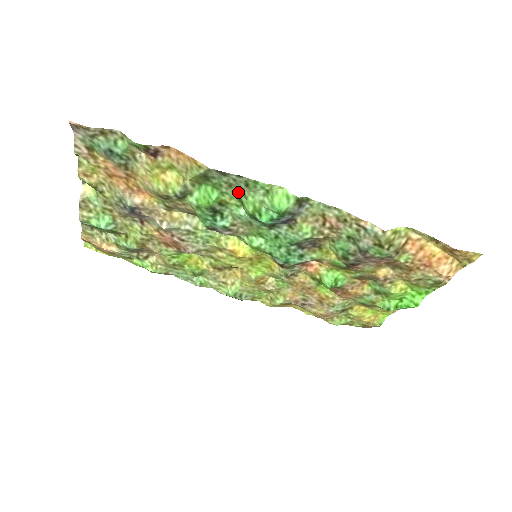
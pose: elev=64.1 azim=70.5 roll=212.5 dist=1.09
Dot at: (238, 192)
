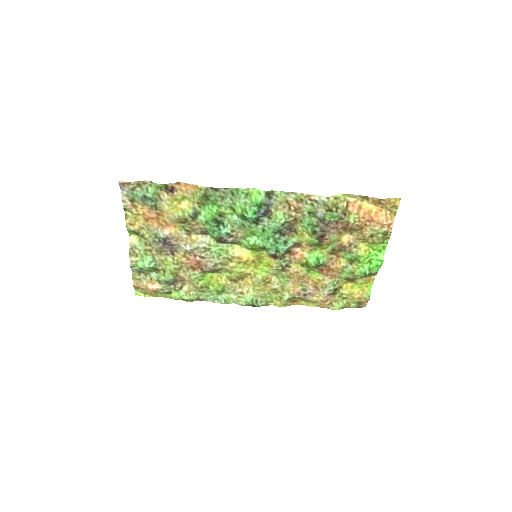
Dot at: (229, 202)
